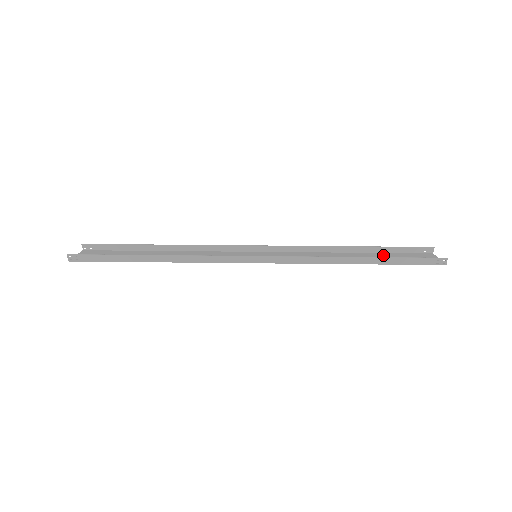
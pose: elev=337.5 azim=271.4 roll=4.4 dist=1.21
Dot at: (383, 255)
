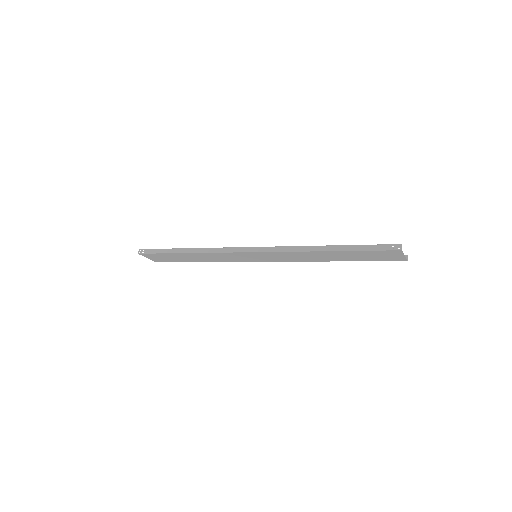
Dot at: (358, 259)
